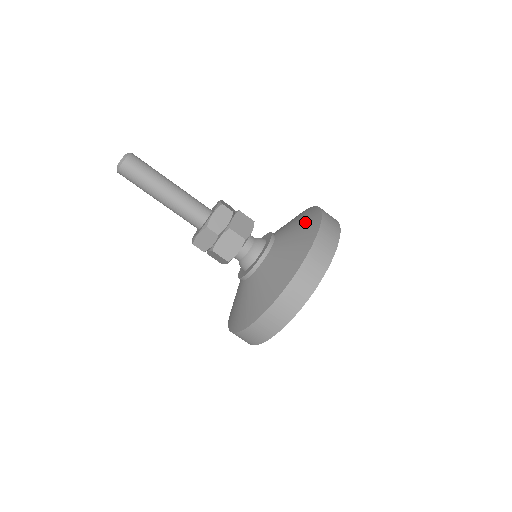
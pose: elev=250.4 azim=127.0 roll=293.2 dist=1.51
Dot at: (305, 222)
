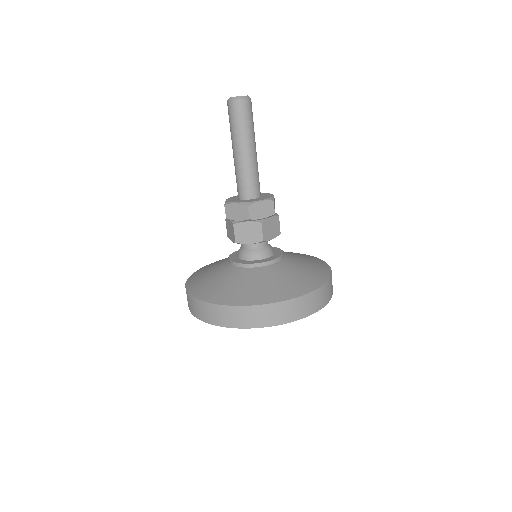
Dot at: (313, 271)
